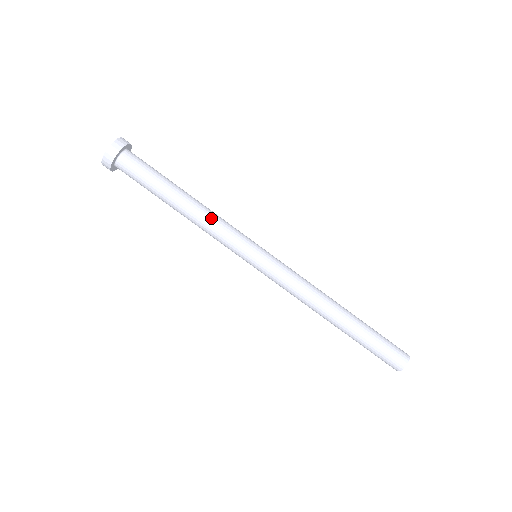
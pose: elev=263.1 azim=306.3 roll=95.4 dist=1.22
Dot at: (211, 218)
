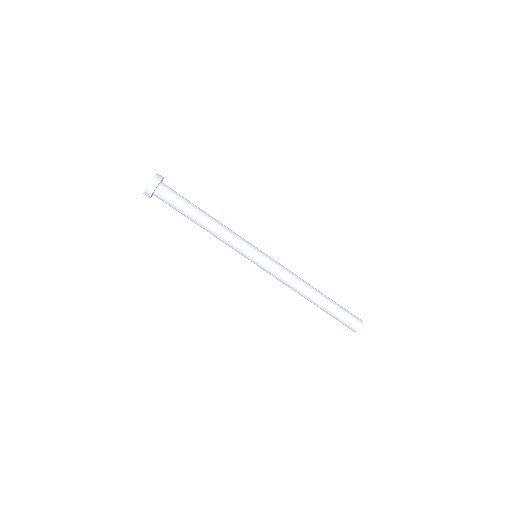
Dot at: (222, 235)
